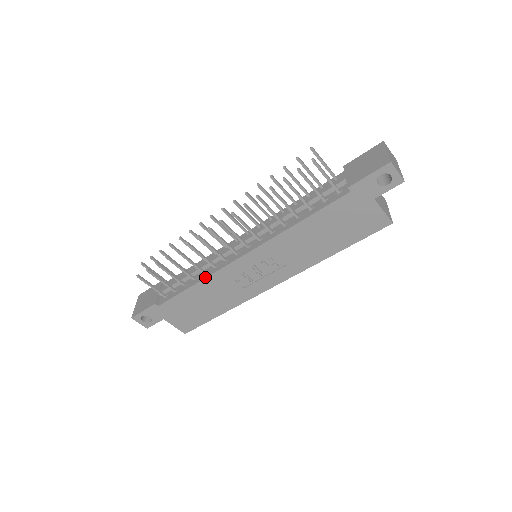
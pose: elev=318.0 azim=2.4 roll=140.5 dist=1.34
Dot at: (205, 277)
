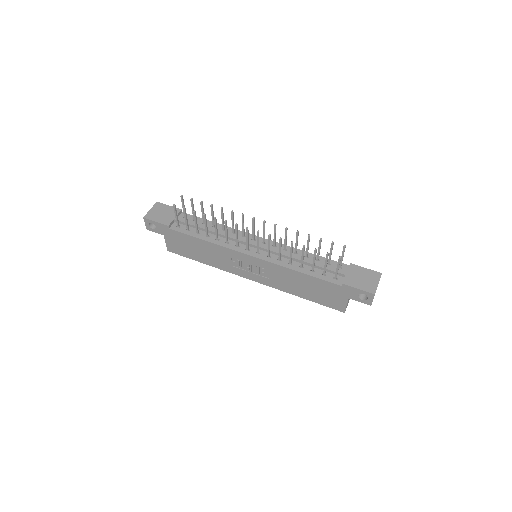
Dot at: (216, 243)
